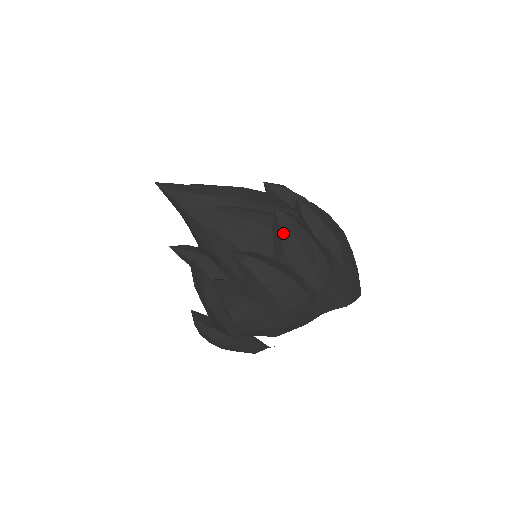
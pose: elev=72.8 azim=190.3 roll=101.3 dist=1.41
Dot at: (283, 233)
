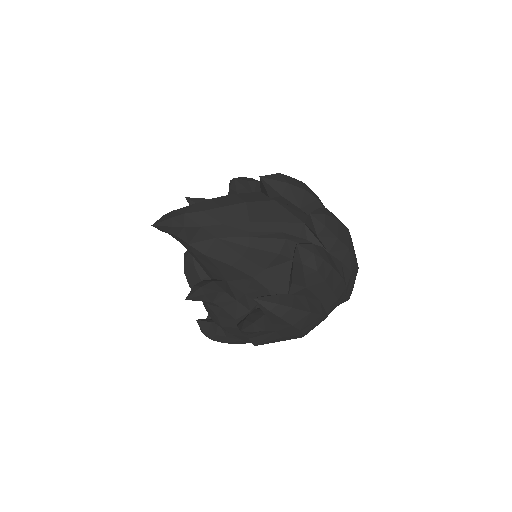
Dot at: (306, 270)
